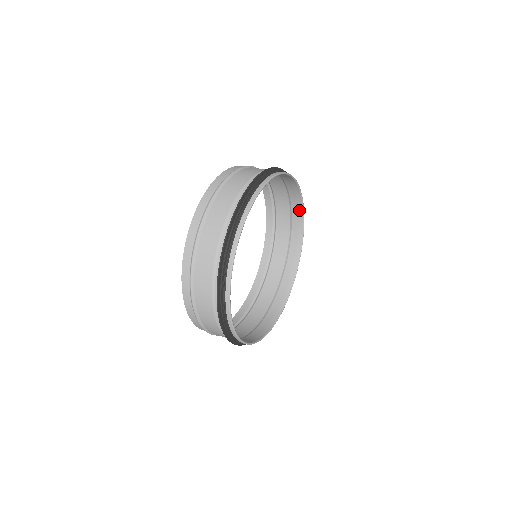
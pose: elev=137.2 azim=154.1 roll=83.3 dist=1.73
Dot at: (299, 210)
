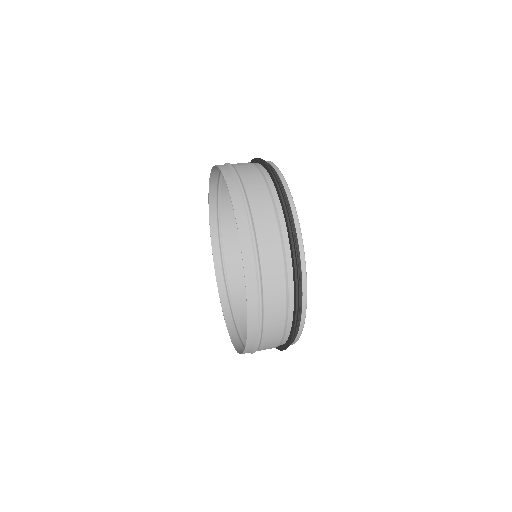
Dot at: occluded
